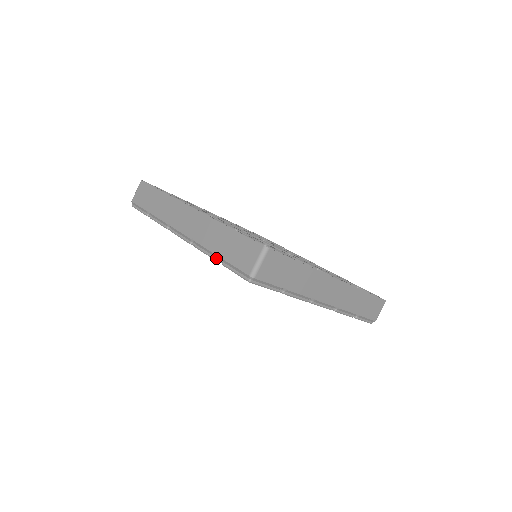
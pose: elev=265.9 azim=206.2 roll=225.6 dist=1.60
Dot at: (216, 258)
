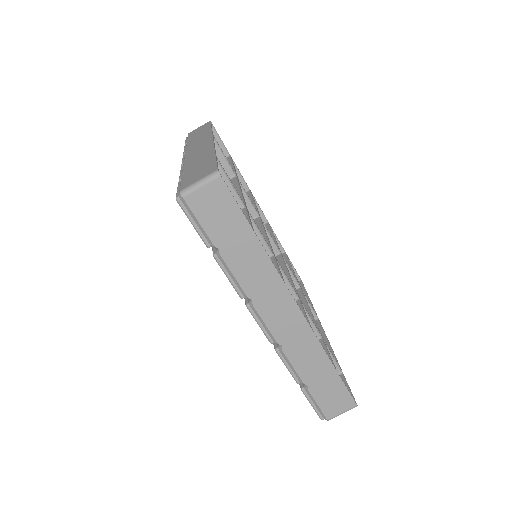
Dot at: (299, 382)
